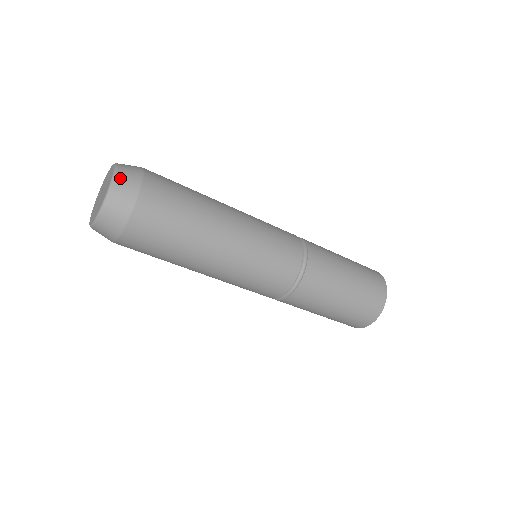
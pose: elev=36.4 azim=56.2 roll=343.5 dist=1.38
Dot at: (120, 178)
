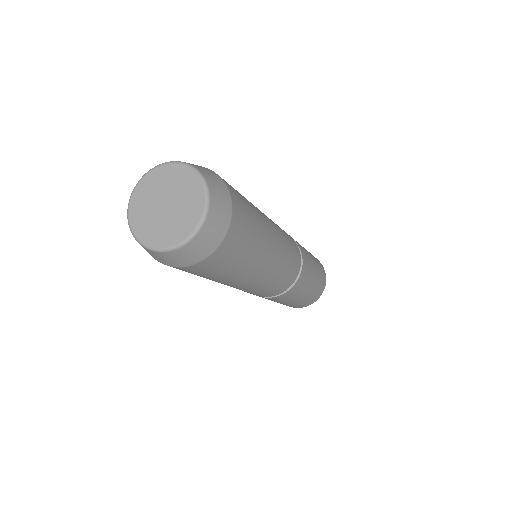
Dot at: (208, 177)
